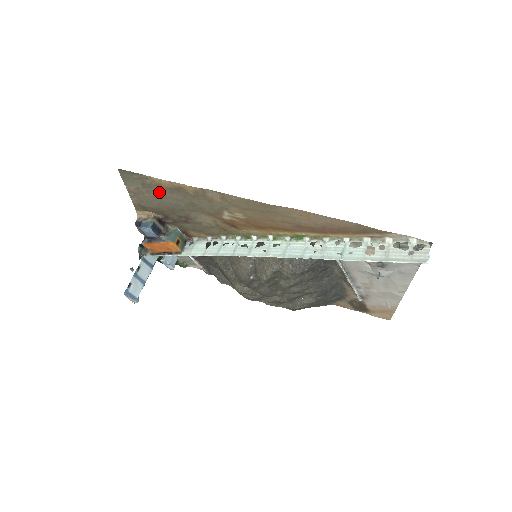
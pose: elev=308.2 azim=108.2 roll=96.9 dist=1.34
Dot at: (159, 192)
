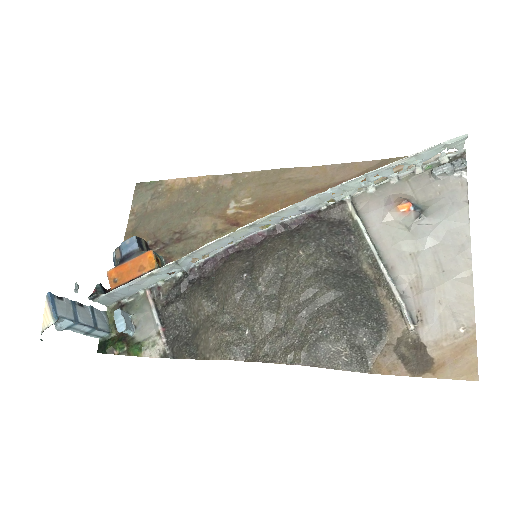
Dot at: (166, 201)
